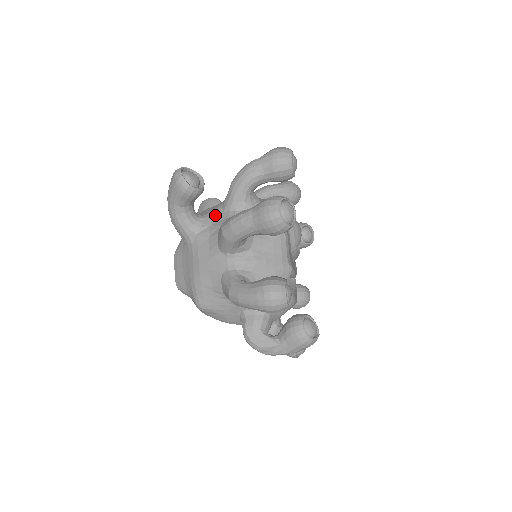
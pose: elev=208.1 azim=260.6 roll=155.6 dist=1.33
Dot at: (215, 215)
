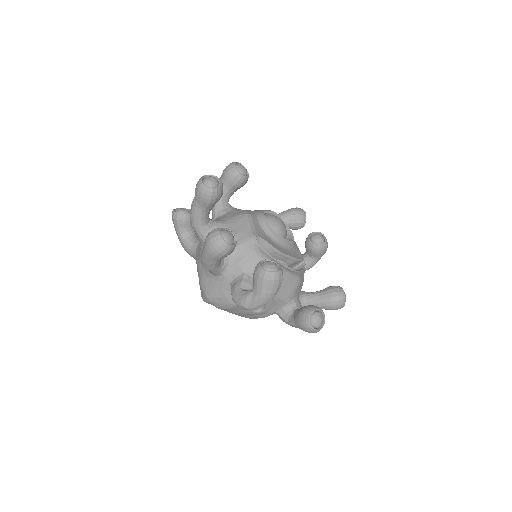
Dot at: occluded
